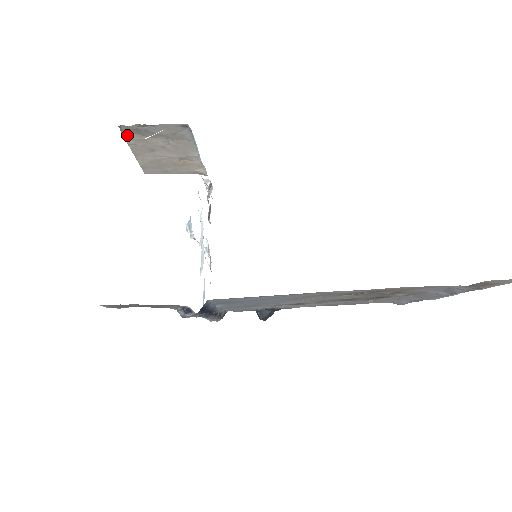
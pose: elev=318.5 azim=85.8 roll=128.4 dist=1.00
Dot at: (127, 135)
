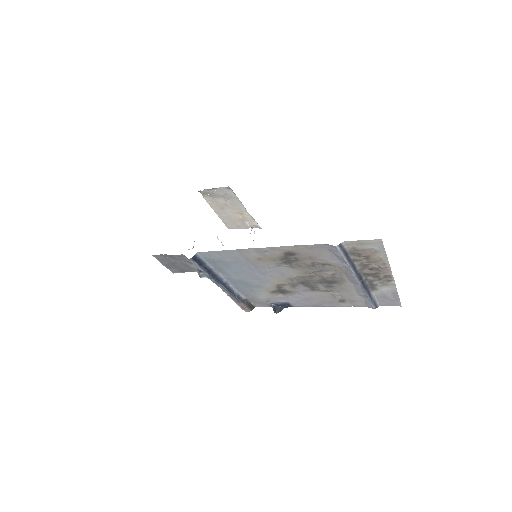
Dot at: (206, 198)
